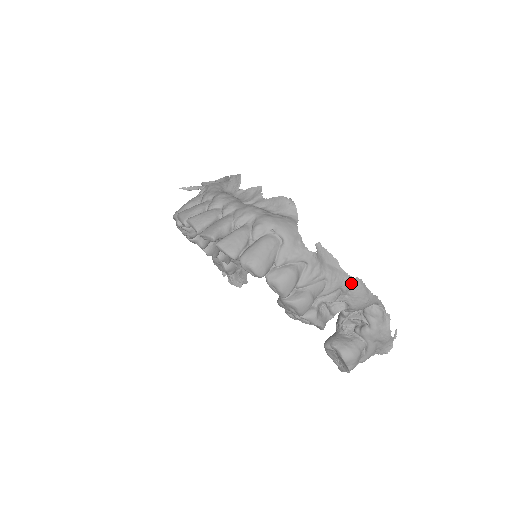
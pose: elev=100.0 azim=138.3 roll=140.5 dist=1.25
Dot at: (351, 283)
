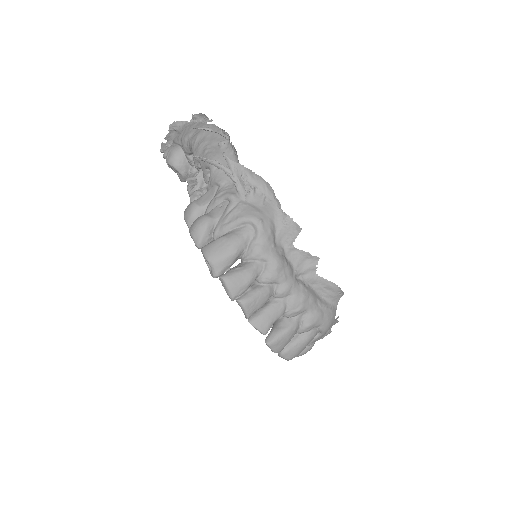
Dot at: occluded
